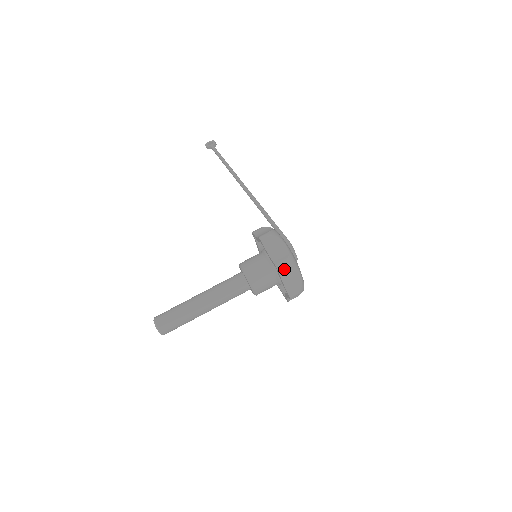
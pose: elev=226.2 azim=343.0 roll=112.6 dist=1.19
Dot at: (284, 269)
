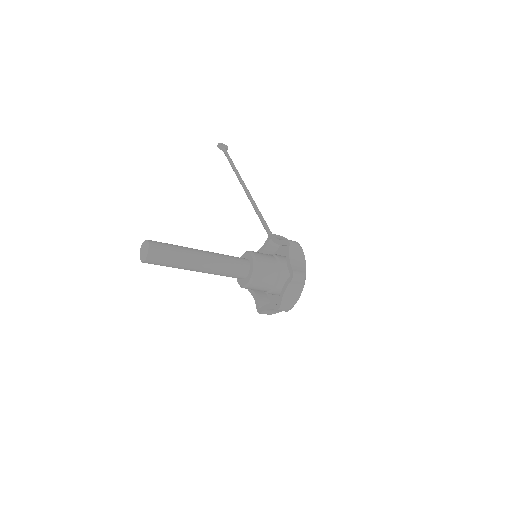
Dot at: (297, 280)
